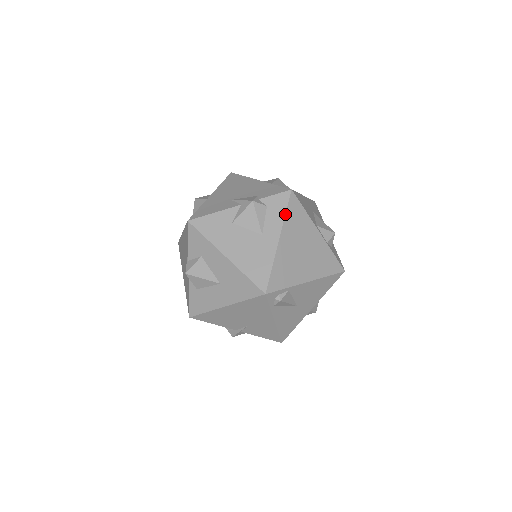
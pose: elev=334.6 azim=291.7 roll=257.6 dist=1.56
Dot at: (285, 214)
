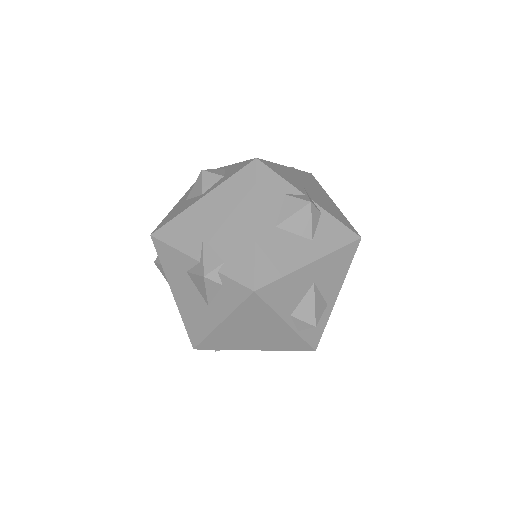
Dot at: (236, 308)
